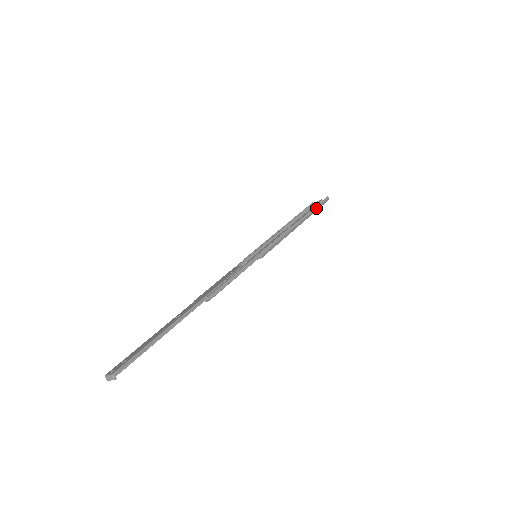
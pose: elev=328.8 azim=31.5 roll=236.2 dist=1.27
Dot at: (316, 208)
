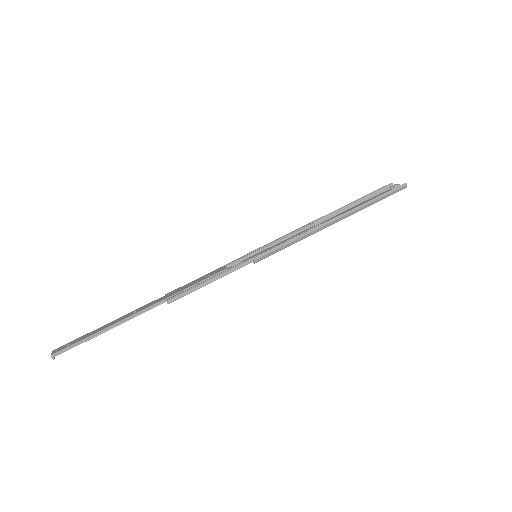
Dot at: (374, 201)
